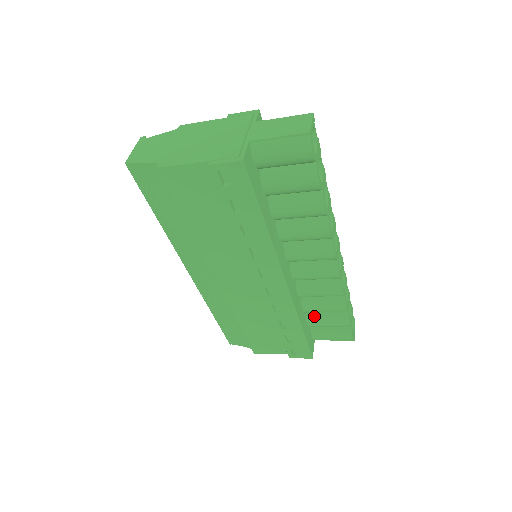
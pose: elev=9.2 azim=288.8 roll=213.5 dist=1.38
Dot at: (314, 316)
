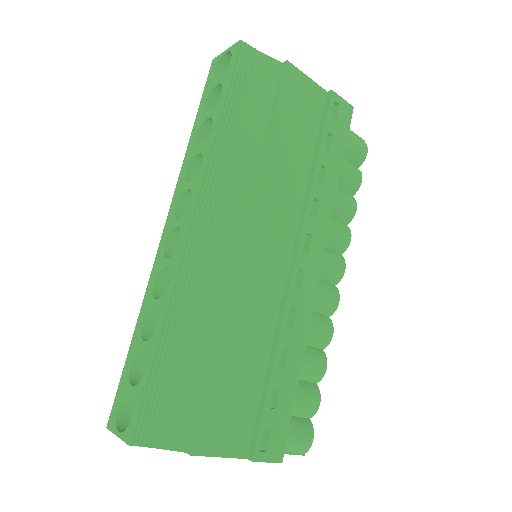
Dot at: occluded
